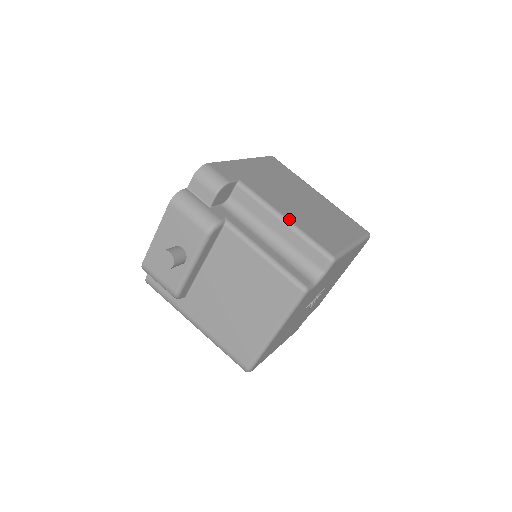
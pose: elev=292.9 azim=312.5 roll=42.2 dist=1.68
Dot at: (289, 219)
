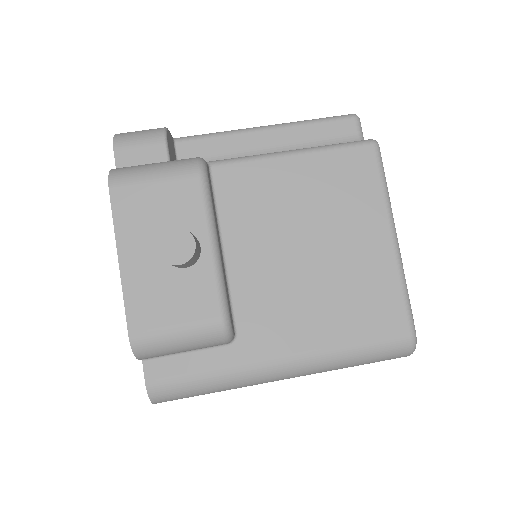
Dot at: (269, 126)
